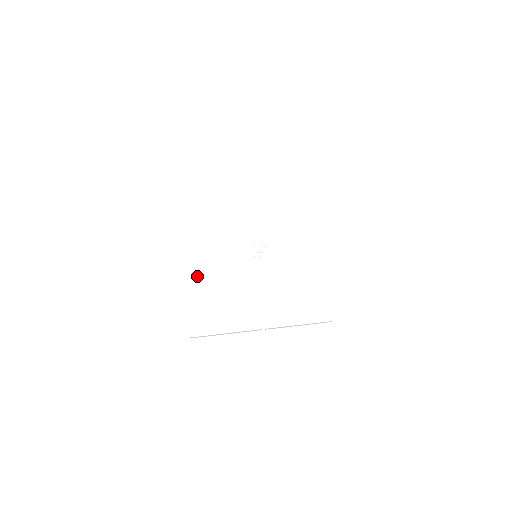
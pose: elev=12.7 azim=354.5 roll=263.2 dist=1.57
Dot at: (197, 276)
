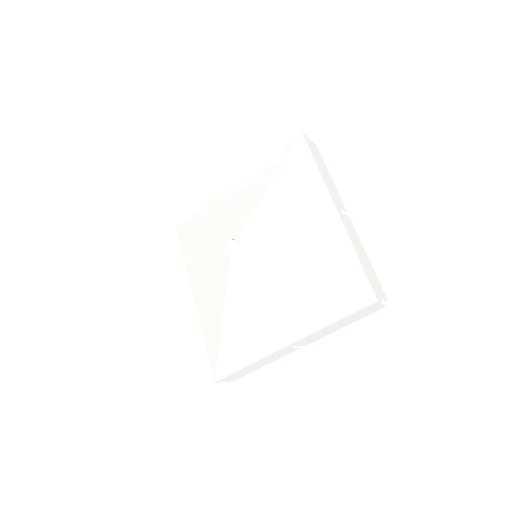
Dot at: (203, 307)
